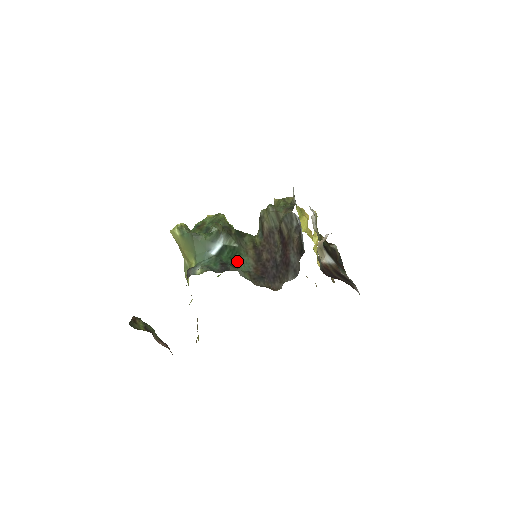
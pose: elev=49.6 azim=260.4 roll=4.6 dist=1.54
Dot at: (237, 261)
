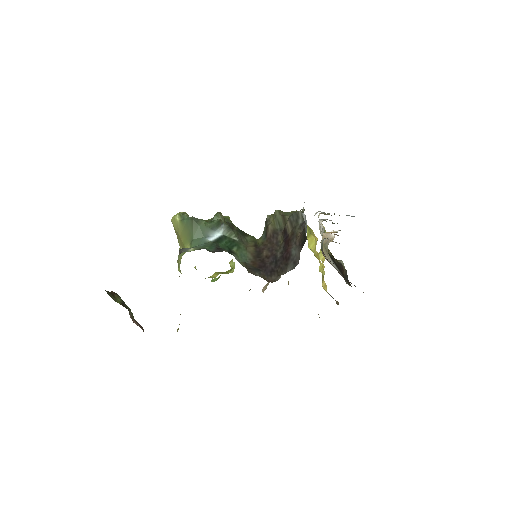
Dot at: (235, 252)
